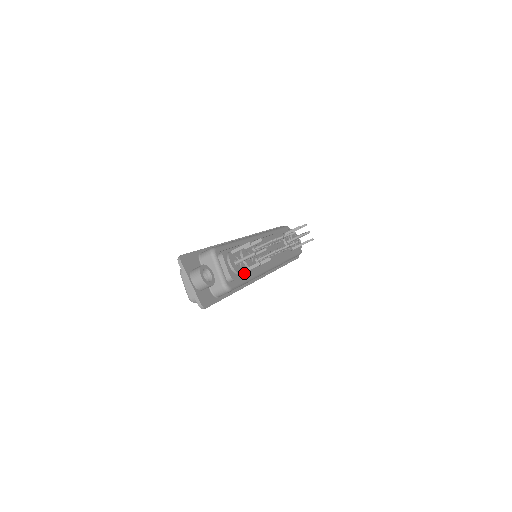
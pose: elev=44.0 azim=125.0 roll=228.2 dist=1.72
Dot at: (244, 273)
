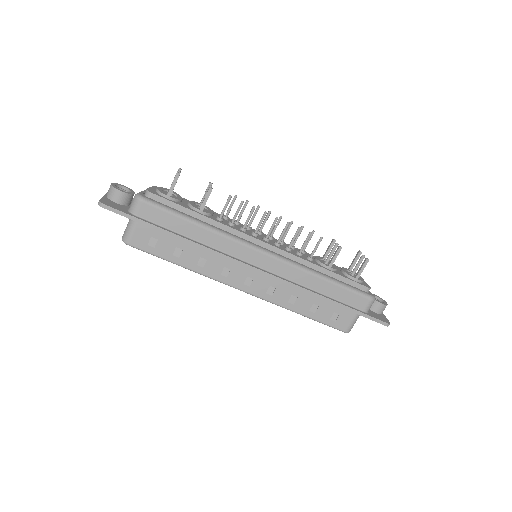
Dot at: (178, 204)
